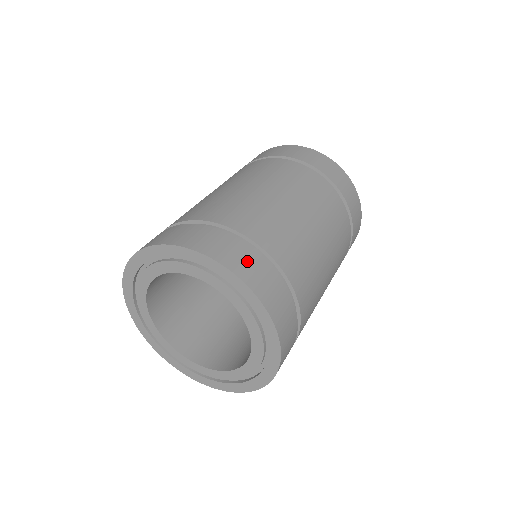
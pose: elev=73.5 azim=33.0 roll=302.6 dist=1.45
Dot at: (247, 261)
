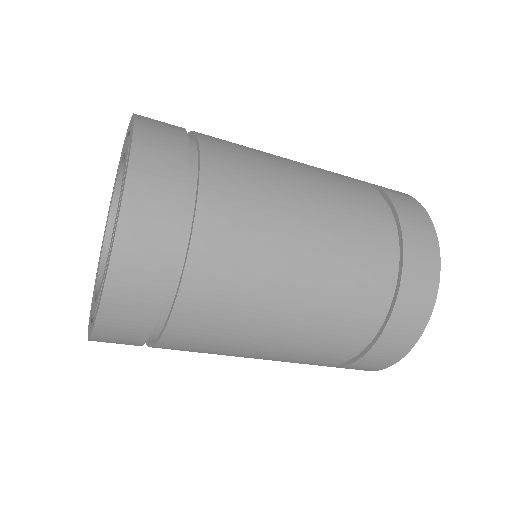
Dot at: (156, 209)
